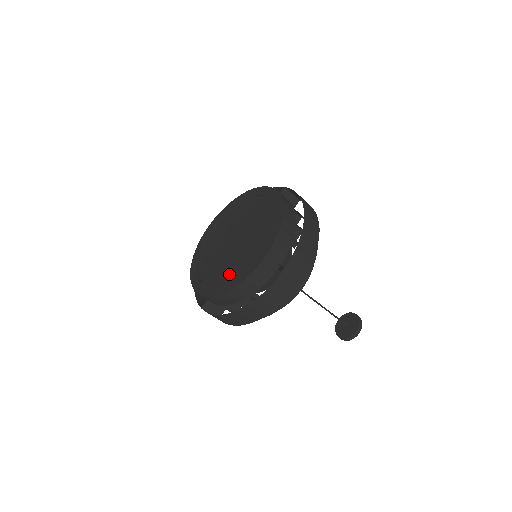
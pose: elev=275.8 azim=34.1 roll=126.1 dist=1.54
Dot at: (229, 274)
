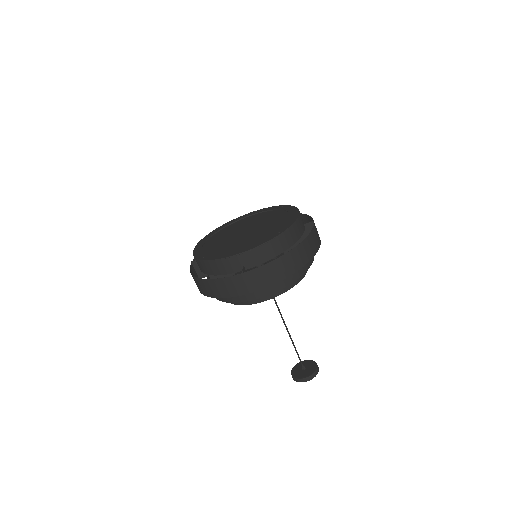
Dot at: (216, 250)
